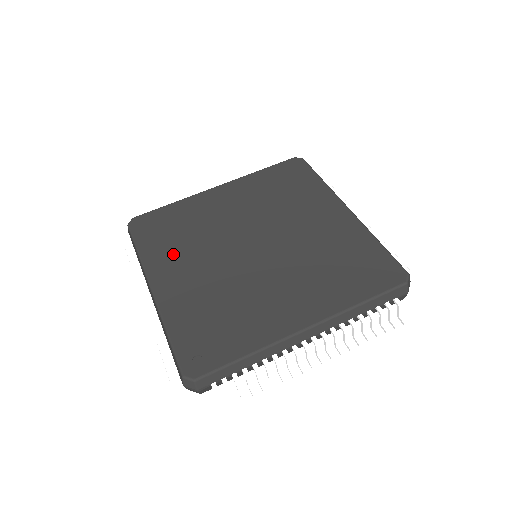
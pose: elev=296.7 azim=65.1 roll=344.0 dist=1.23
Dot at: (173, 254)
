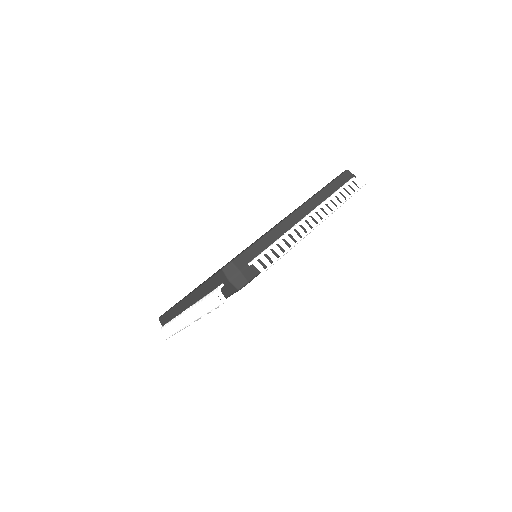
Dot at: occluded
